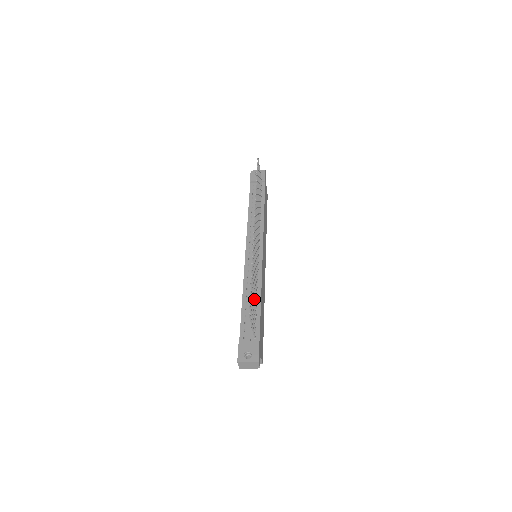
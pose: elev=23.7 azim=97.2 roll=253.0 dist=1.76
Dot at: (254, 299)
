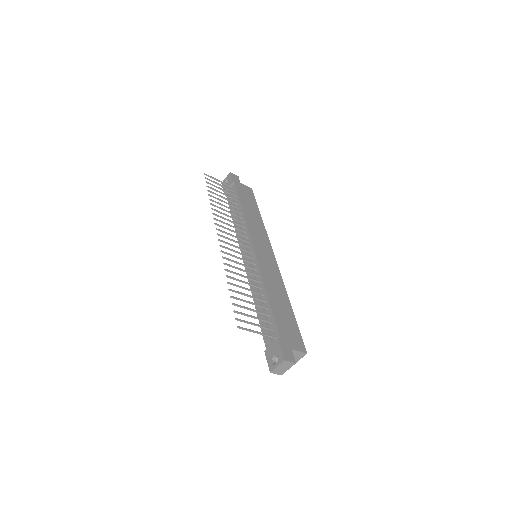
Dot at: (253, 304)
